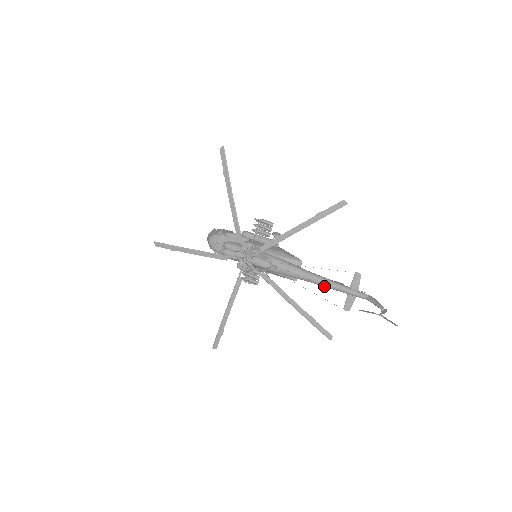
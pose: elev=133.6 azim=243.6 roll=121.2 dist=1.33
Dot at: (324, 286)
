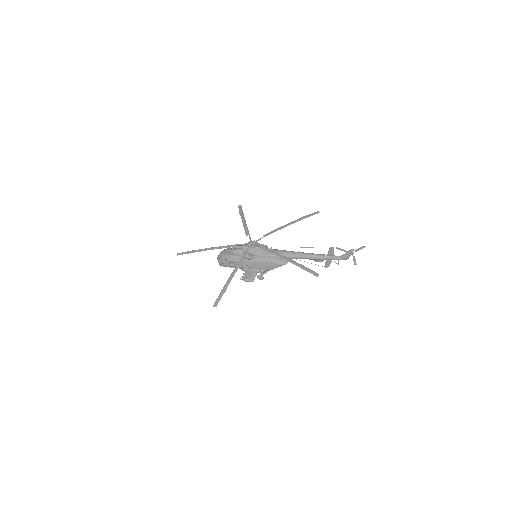
Dot at: (309, 256)
